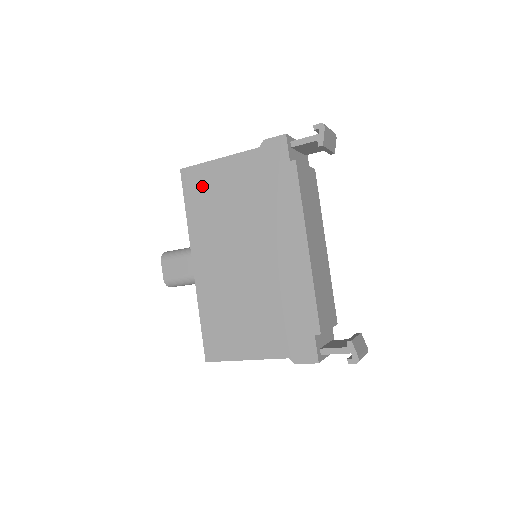
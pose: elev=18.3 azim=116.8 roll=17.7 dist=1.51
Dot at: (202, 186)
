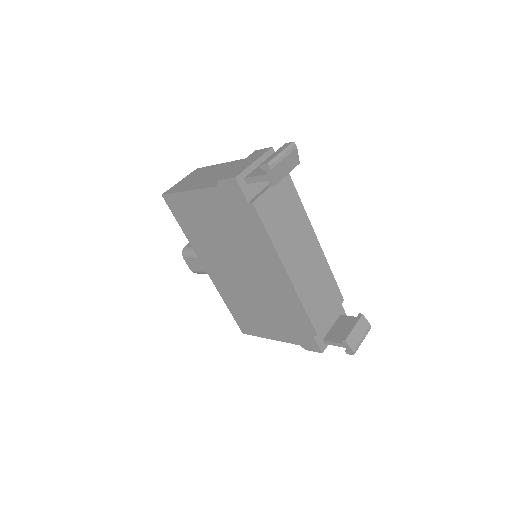
Dot at: (185, 212)
